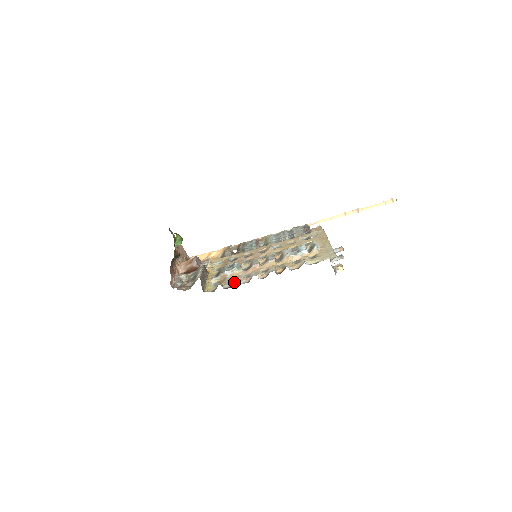
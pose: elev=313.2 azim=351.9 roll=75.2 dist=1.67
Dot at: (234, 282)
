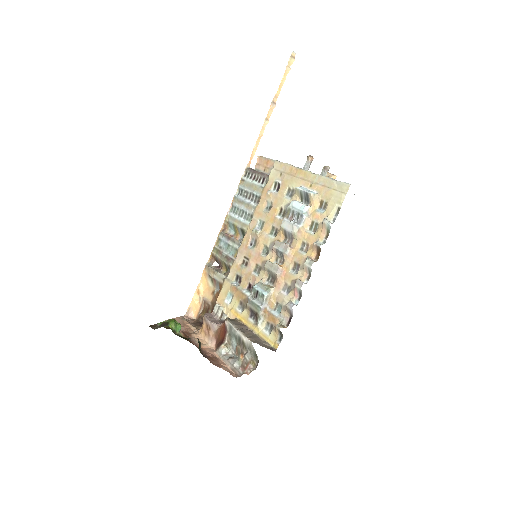
Dot at: (289, 311)
